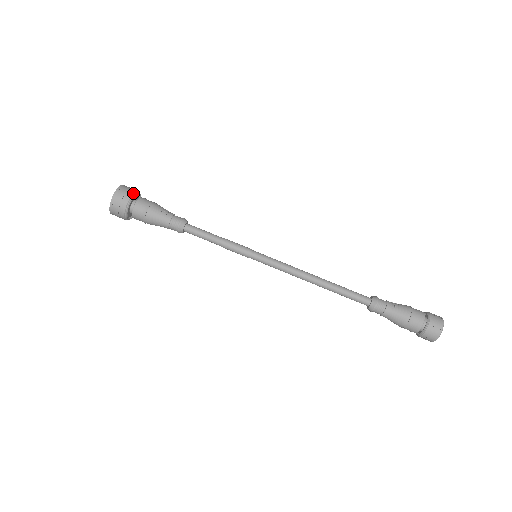
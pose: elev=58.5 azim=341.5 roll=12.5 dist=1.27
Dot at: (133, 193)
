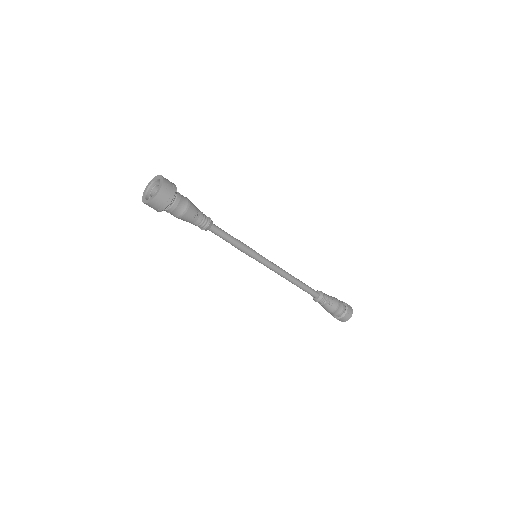
Dot at: (172, 199)
